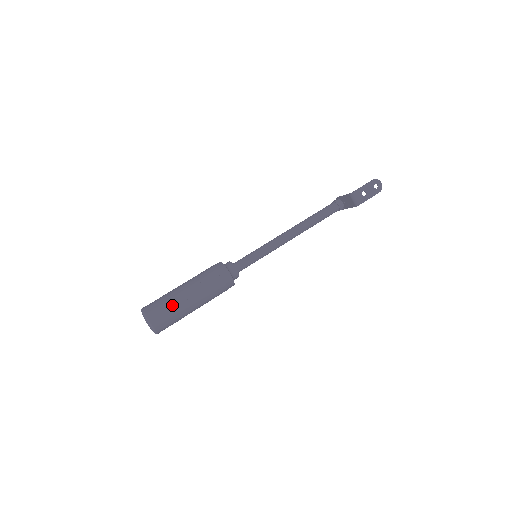
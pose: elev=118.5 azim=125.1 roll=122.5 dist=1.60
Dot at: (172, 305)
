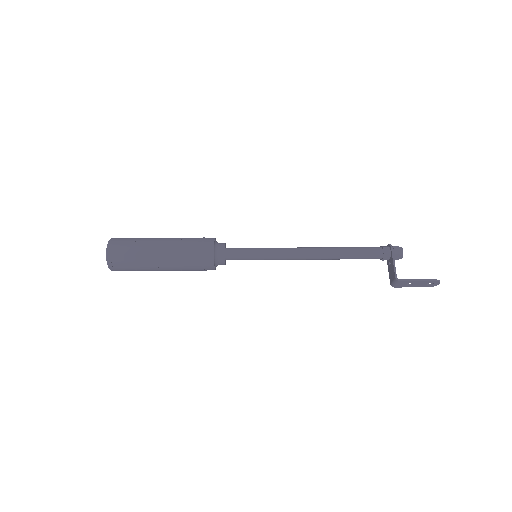
Dot at: (139, 267)
